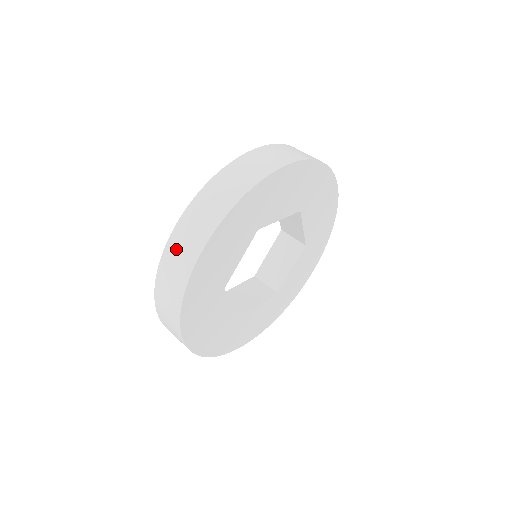
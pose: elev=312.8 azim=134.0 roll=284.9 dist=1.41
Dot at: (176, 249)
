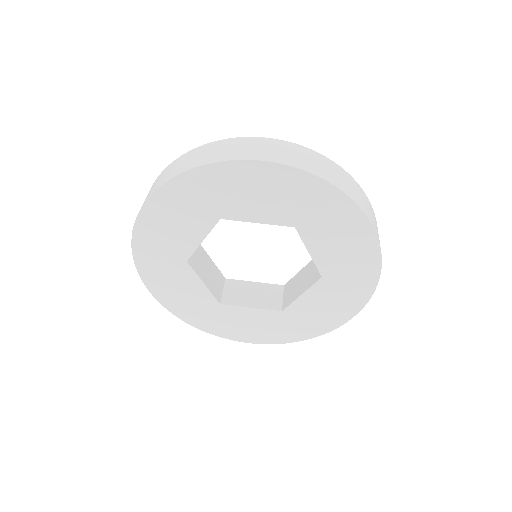
Dot at: (251, 144)
